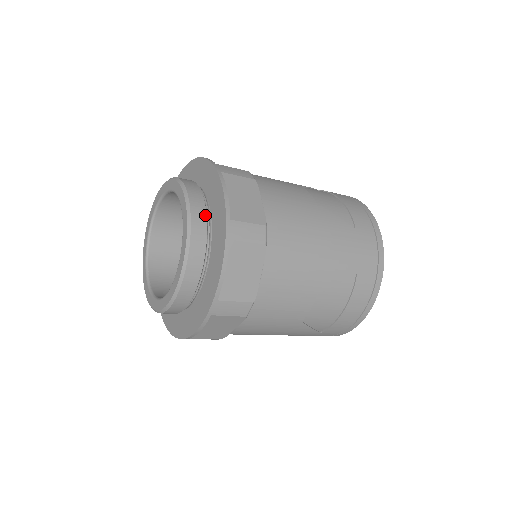
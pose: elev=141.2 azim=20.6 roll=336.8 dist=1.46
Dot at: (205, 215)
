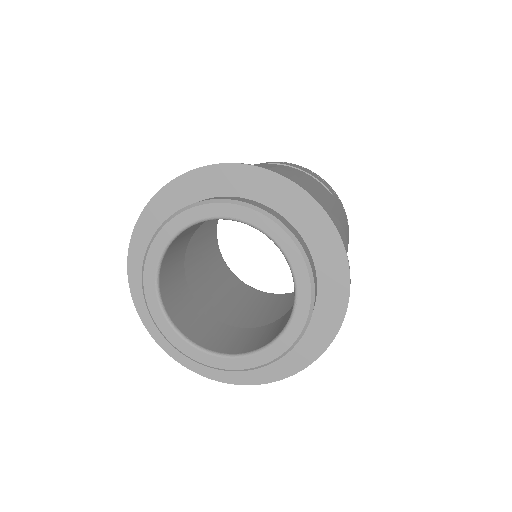
Dot at: (300, 235)
